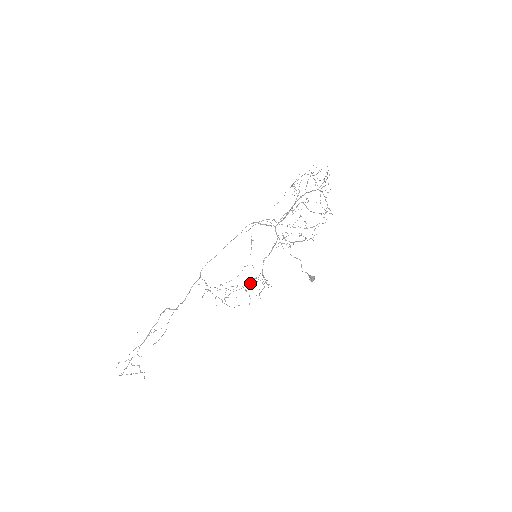
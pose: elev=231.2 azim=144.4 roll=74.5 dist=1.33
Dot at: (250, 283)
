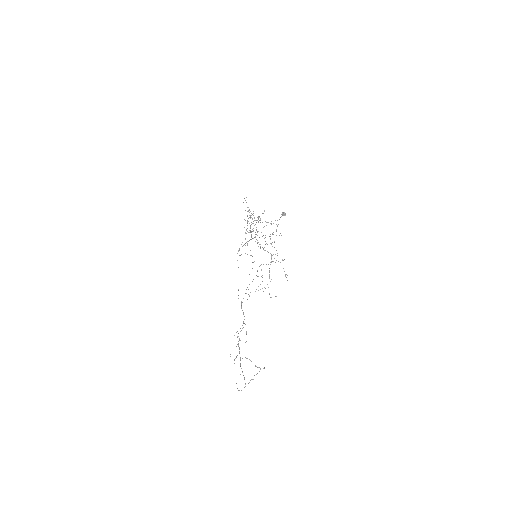
Dot at: occluded
